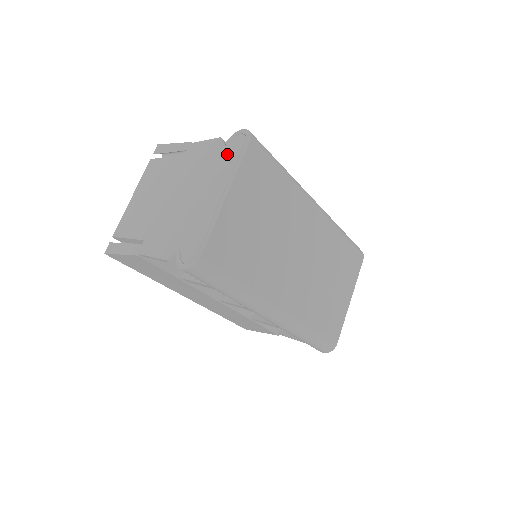
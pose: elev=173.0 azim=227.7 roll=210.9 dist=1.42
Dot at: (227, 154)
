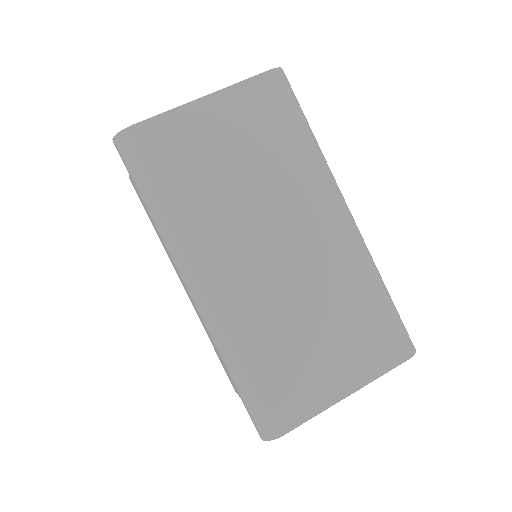
Dot at: occluded
